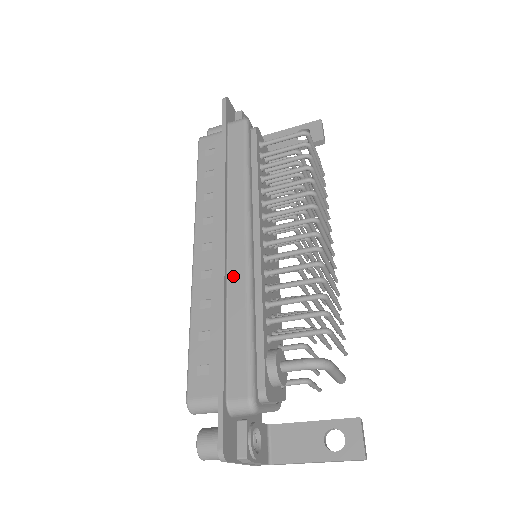
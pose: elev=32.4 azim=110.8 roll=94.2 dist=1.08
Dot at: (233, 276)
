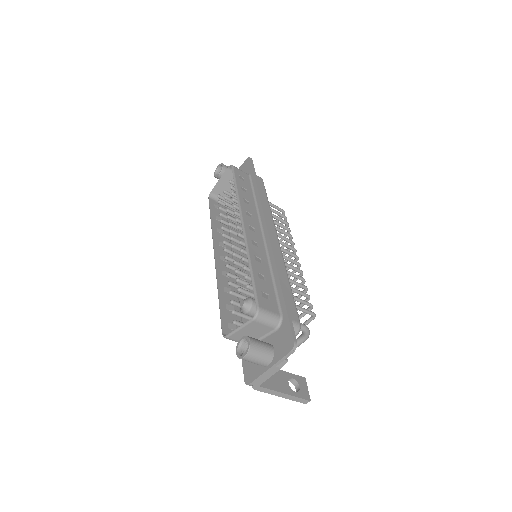
Dot at: (276, 255)
